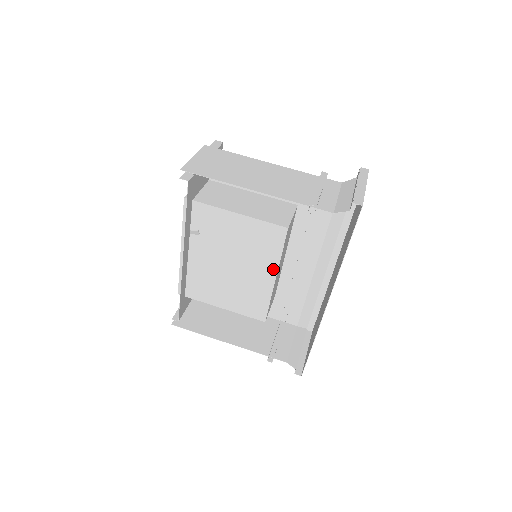
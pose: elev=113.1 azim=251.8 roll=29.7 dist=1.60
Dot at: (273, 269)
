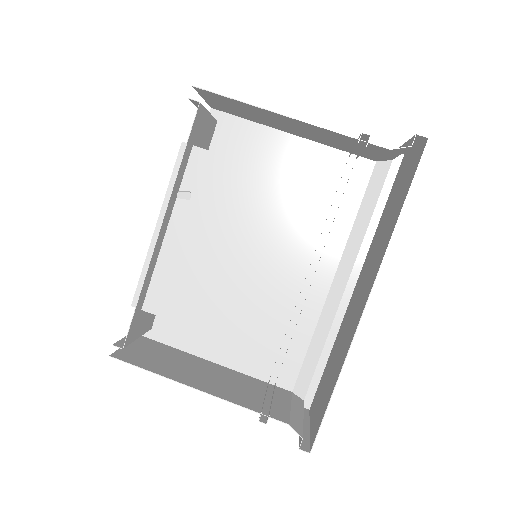
Dot at: (288, 255)
